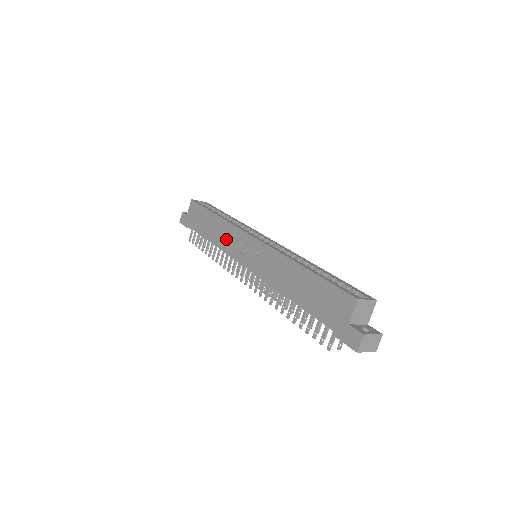
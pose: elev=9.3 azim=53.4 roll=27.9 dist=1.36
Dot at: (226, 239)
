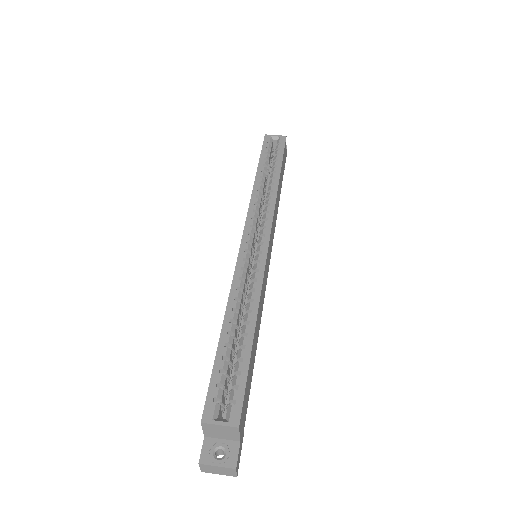
Dot at: occluded
